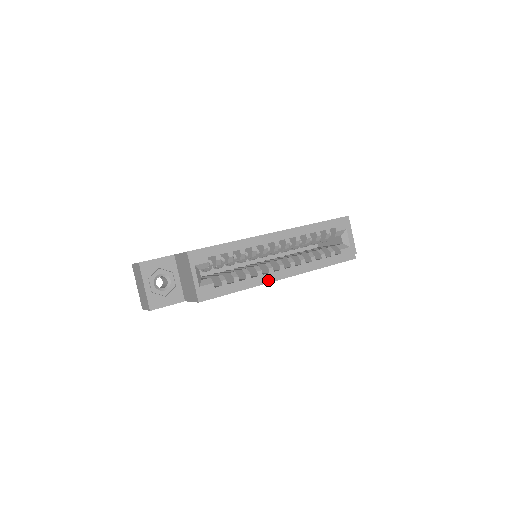
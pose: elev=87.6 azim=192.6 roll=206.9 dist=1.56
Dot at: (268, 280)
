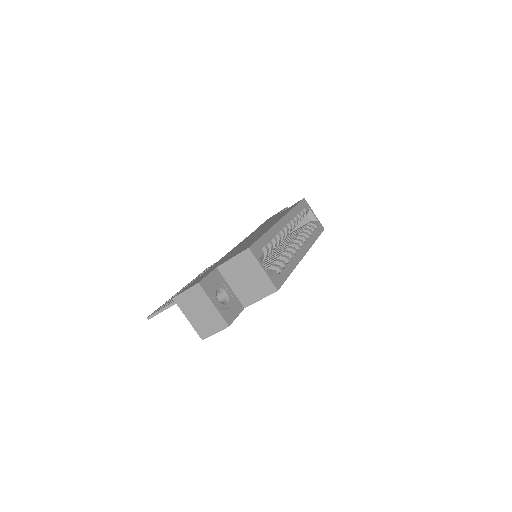
Dot at: (299, 259)
